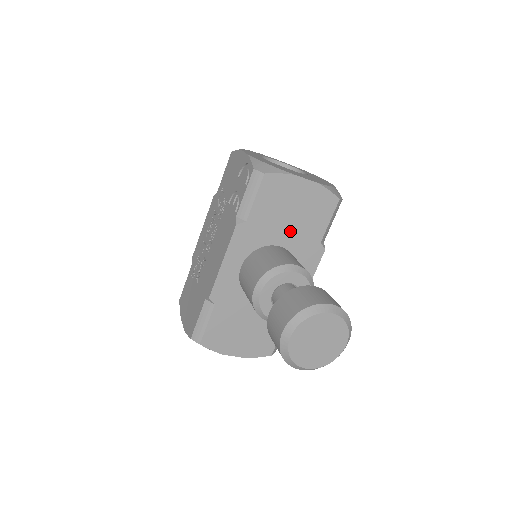
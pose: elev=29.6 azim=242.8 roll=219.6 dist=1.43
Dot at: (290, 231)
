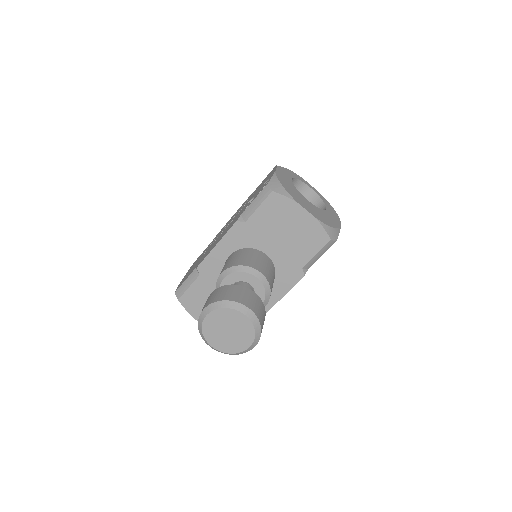
Dot at: (279, 246)
